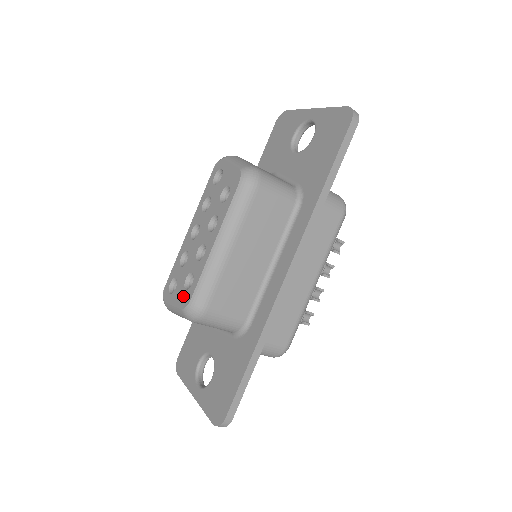
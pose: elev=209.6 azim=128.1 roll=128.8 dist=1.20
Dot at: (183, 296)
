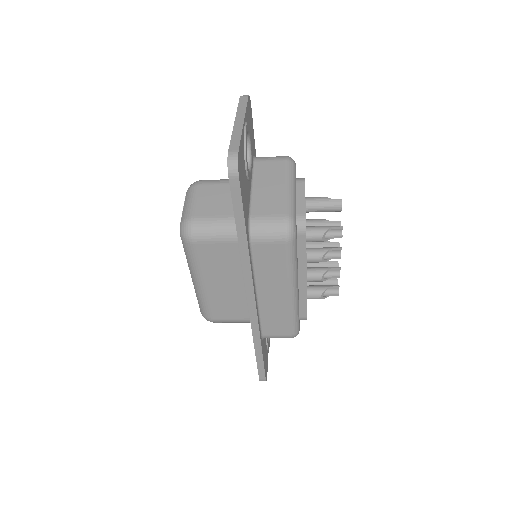
Dot at: occluded
